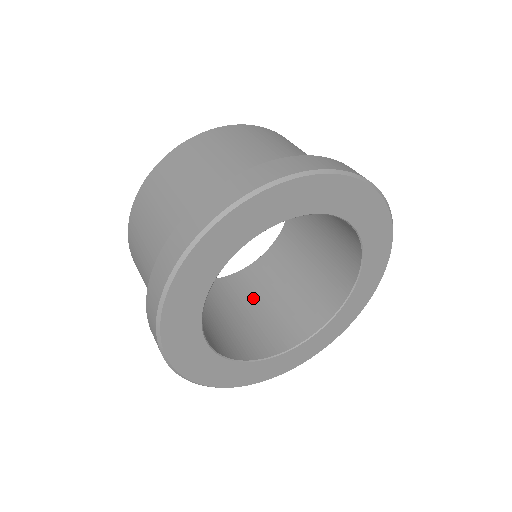
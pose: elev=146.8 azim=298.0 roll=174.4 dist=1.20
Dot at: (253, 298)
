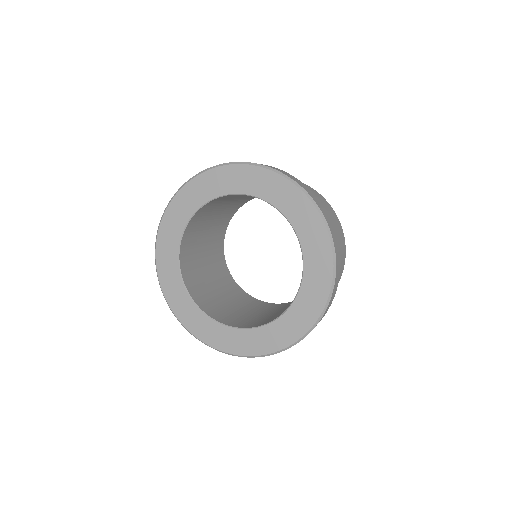
Dot at: (266, 311)
